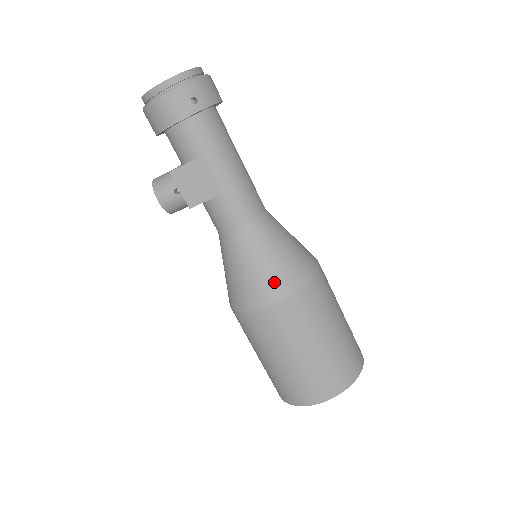
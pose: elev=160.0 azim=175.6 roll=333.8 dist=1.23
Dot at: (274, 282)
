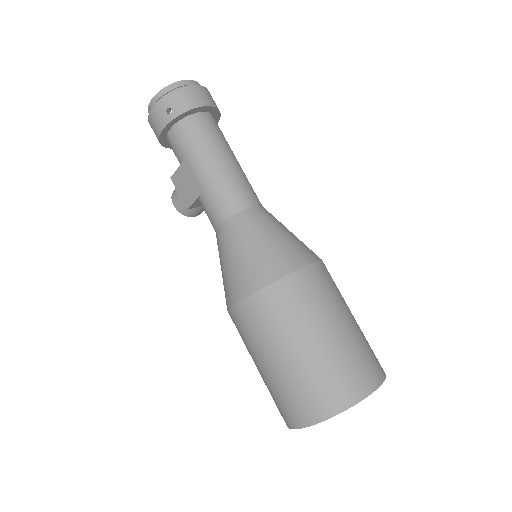
Dot at: (240, 280)
